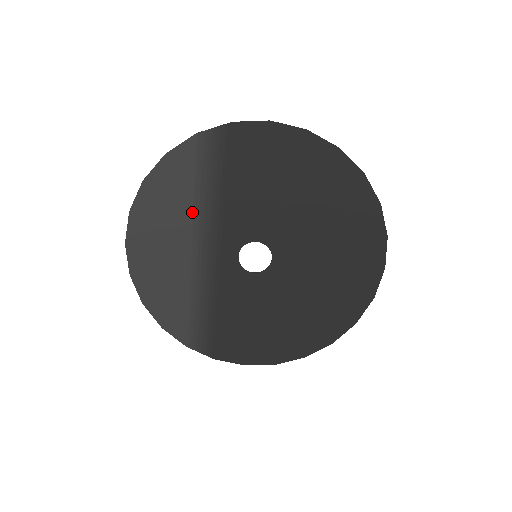
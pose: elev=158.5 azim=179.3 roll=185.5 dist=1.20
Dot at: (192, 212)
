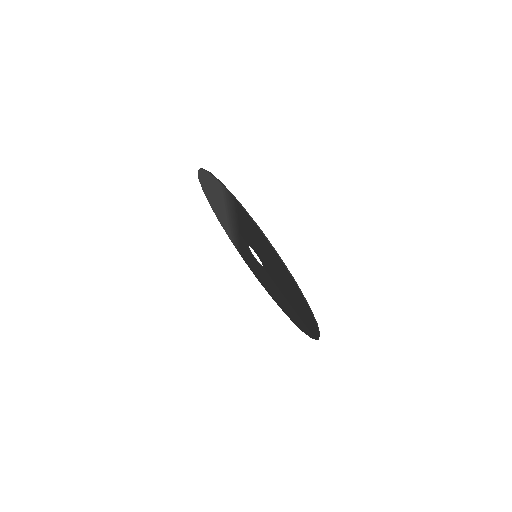
Dot at: (225, 206)
